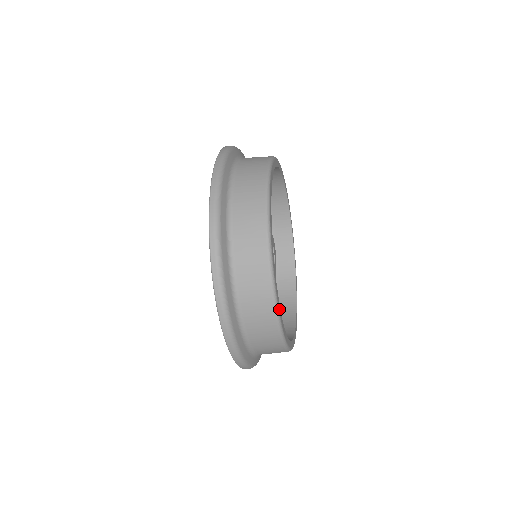
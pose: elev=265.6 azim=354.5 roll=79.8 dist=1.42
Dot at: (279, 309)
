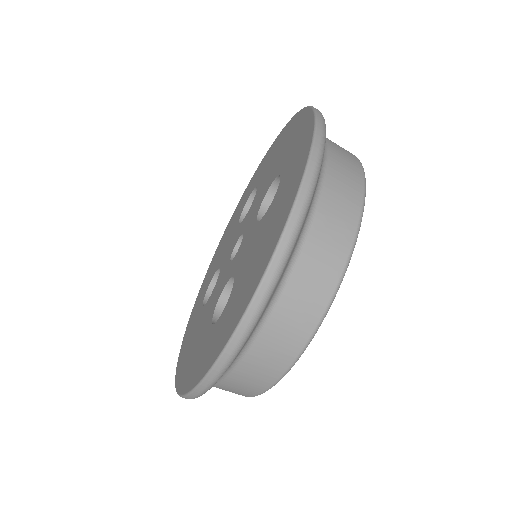
Dot at: occluded
